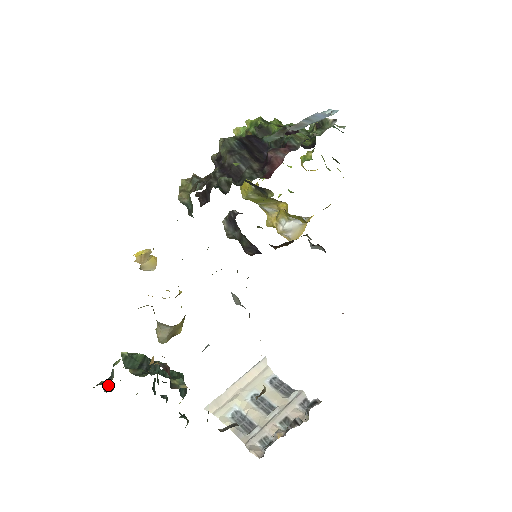
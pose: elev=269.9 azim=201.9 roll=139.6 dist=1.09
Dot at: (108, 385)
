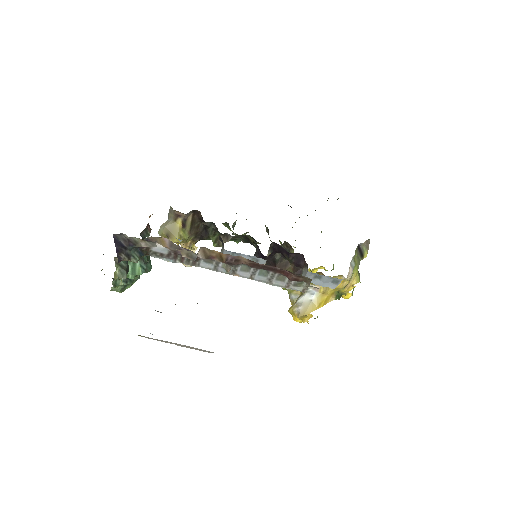
Dot at: occluded
